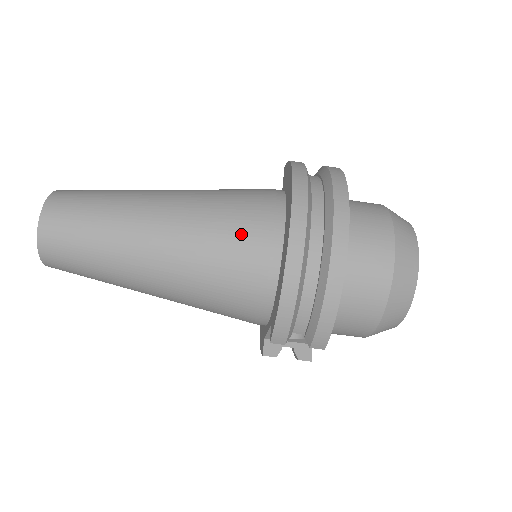
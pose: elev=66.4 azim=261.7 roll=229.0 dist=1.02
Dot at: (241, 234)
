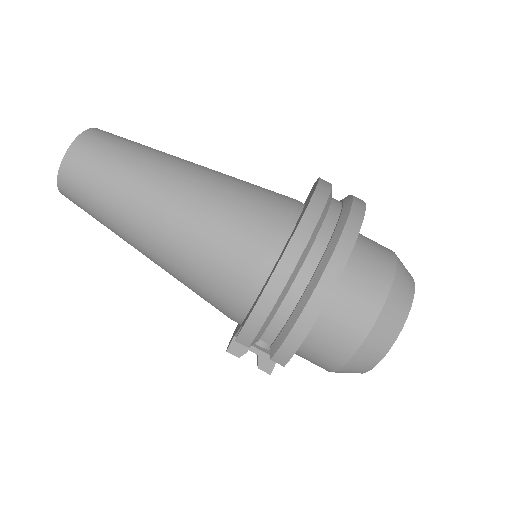
Dot at: (246, 228)
